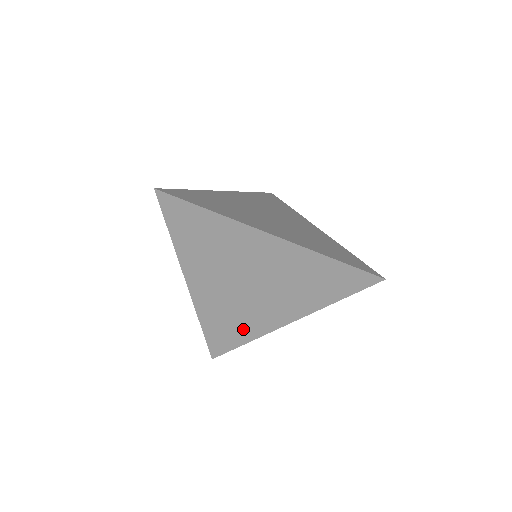
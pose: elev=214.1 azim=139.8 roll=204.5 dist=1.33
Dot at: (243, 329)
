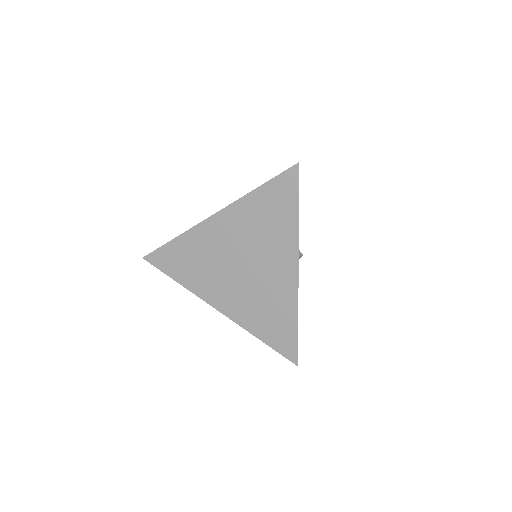
Dot at: (281, 310)
